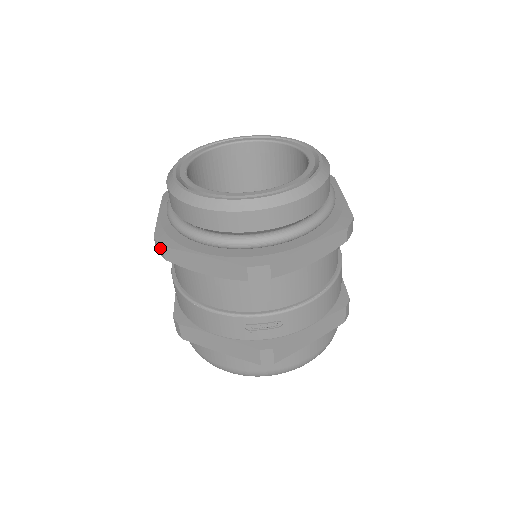
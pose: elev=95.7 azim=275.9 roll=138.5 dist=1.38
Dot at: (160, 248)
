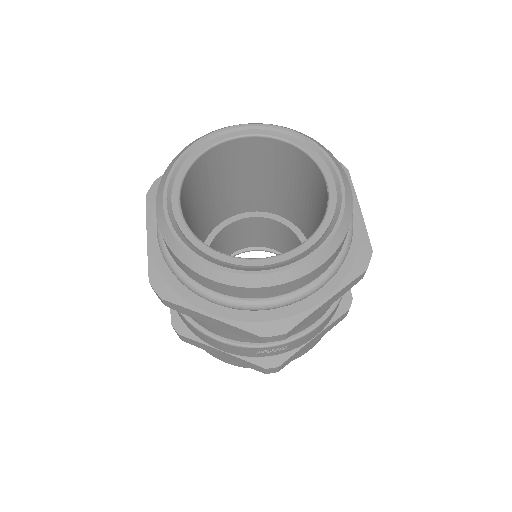
Dot at: occluded
